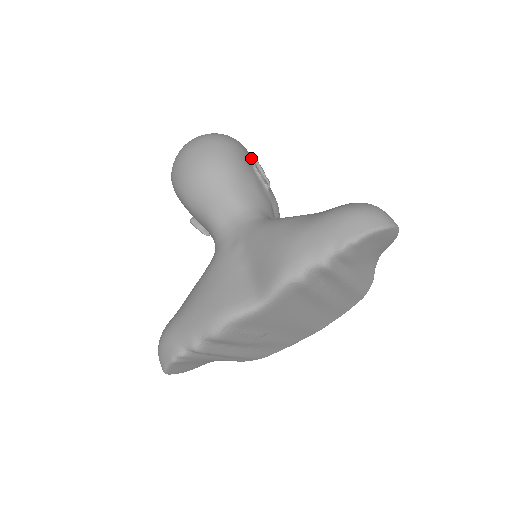
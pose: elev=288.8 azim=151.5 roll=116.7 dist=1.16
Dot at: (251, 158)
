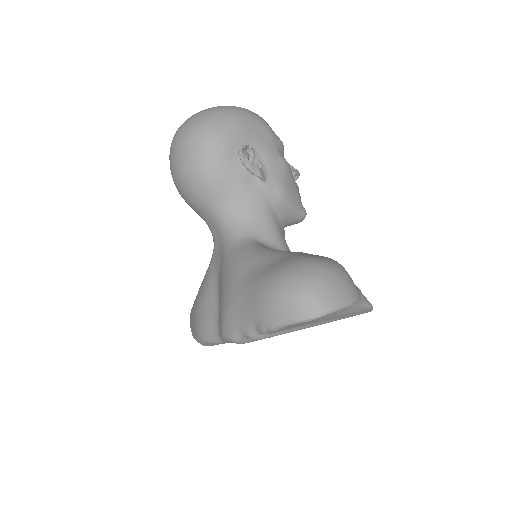
Dot at: (244, 141)
